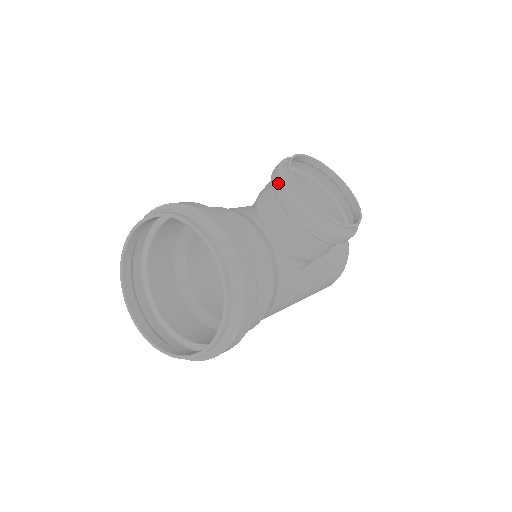
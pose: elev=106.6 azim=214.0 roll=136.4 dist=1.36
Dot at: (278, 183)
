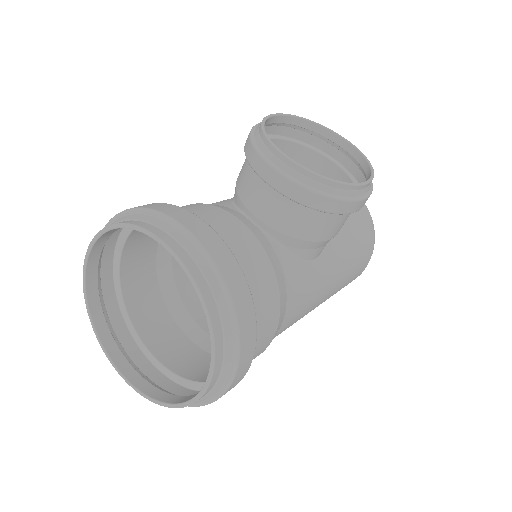
Dot at: (252, 153)
